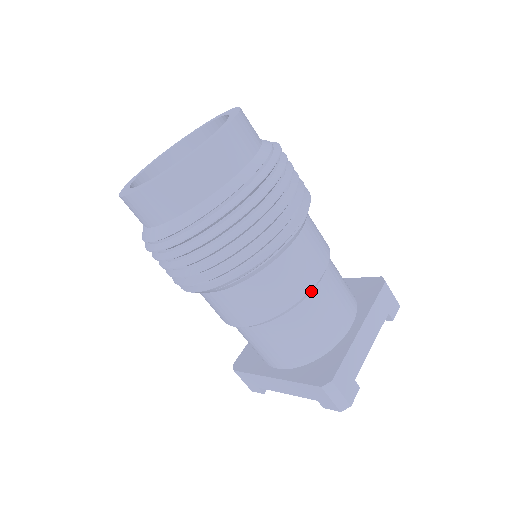
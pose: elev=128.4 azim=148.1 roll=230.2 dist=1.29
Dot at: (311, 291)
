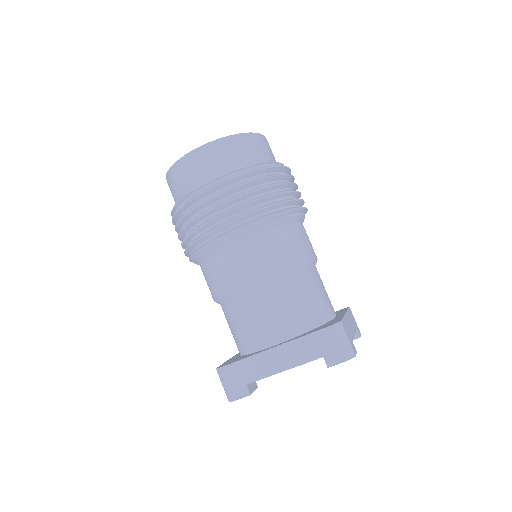
Dot at: (311, 265)
